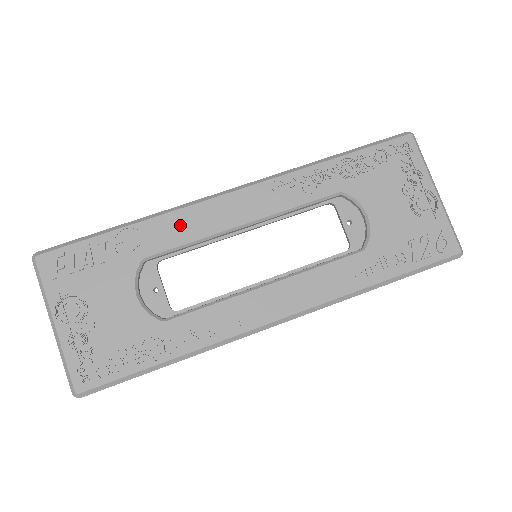
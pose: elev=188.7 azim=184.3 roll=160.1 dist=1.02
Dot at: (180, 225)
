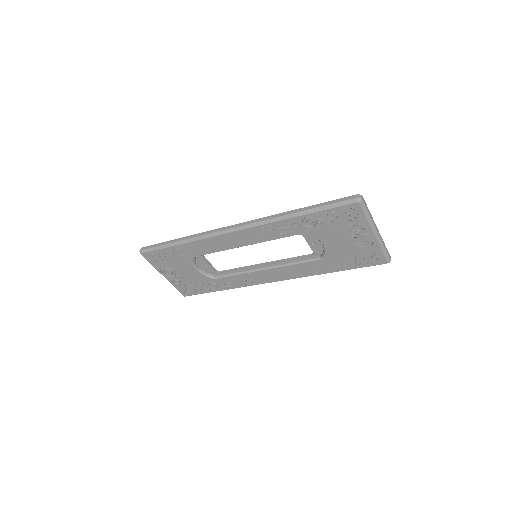
Dot at: (208, 245)
